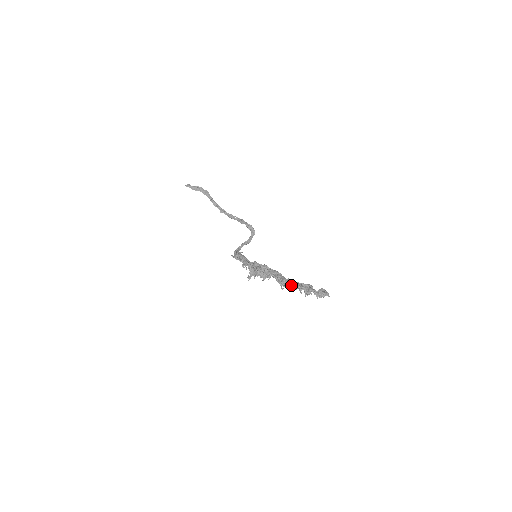
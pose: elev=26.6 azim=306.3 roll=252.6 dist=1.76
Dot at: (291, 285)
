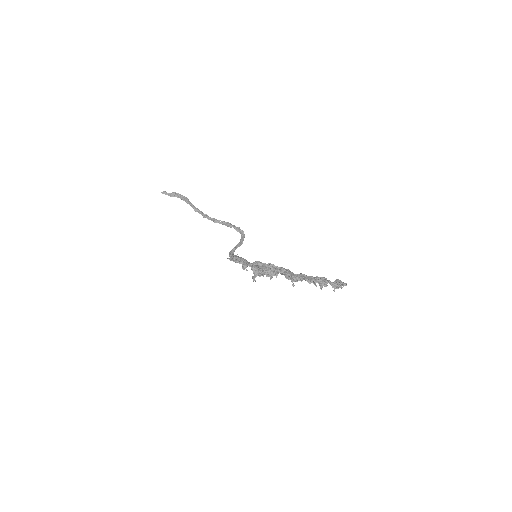
Dot at: (305, 279)
